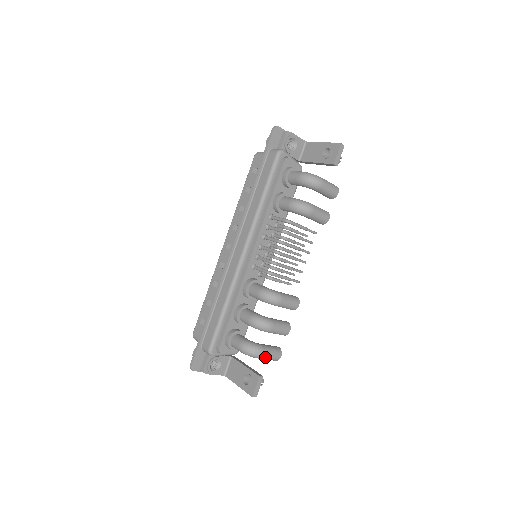
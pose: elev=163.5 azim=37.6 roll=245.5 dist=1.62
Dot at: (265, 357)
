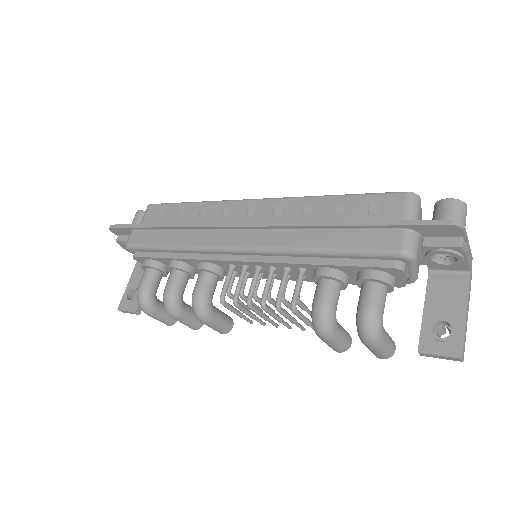
Dot at: occluded
